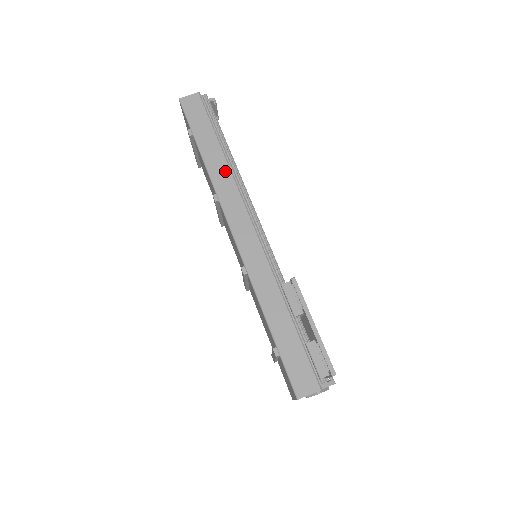
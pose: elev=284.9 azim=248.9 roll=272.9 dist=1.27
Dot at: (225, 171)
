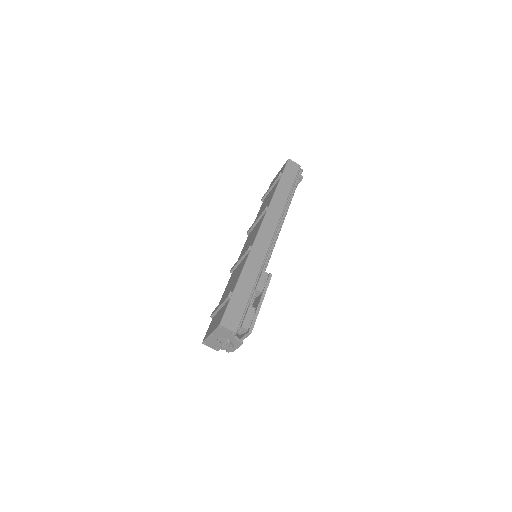
Dot at: (282, 204)
